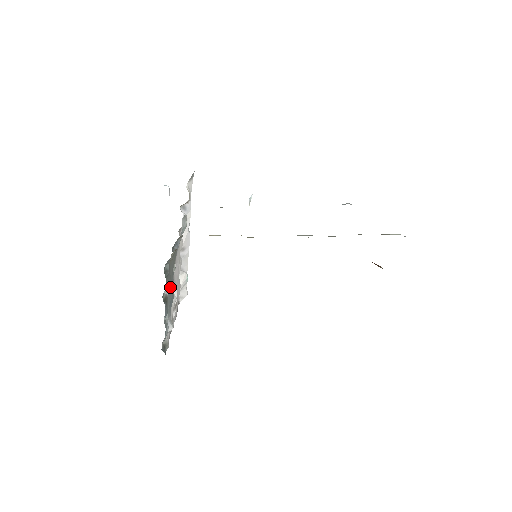
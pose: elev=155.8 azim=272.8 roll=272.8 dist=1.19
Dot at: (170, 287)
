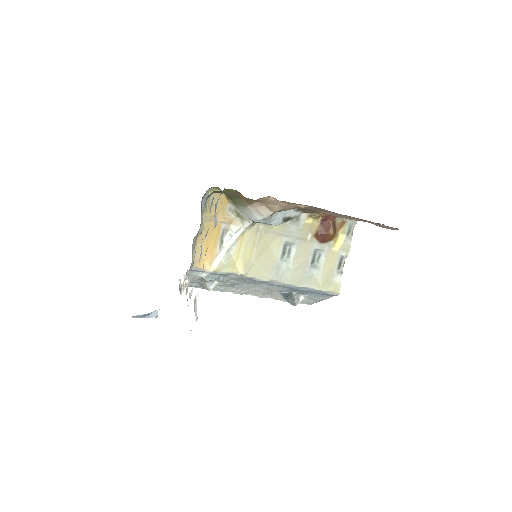
Dot at: occluded
